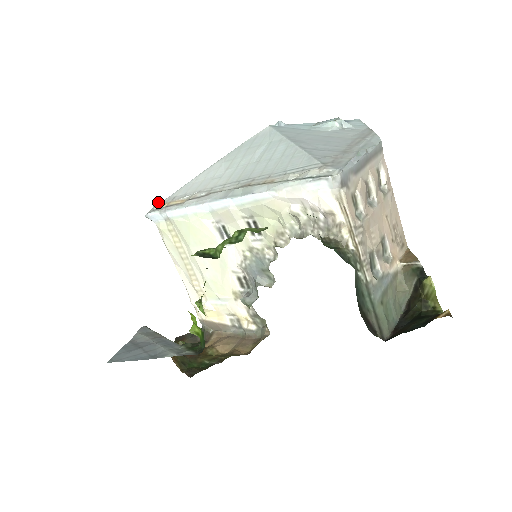
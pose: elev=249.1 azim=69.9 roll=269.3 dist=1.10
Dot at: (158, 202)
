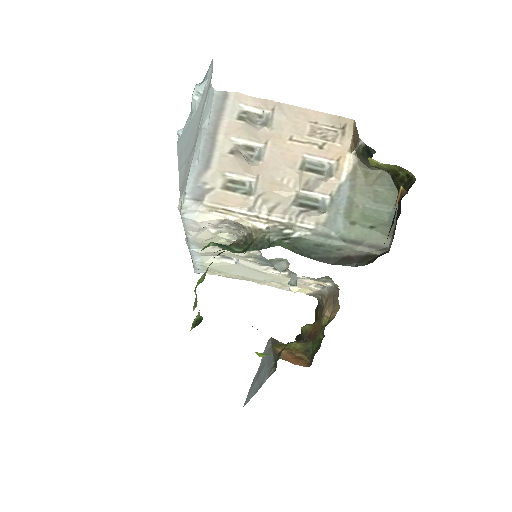
Dot at: occluded
